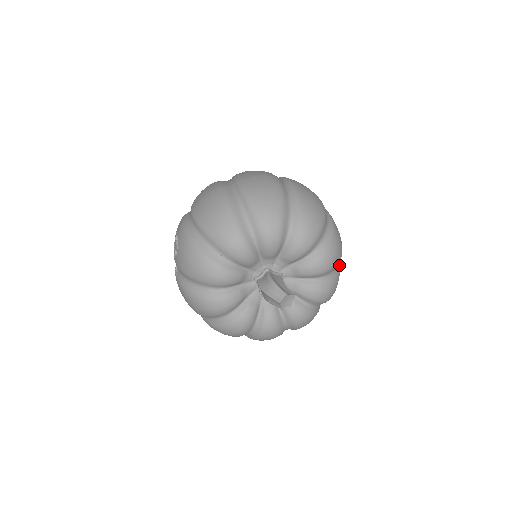
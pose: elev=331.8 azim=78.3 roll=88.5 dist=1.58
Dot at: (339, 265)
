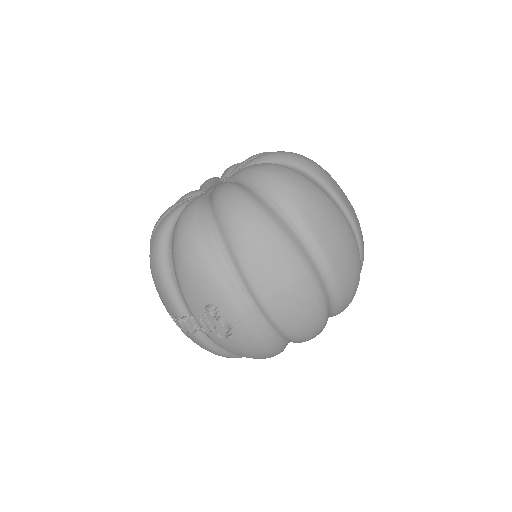
Dot at: occluded
